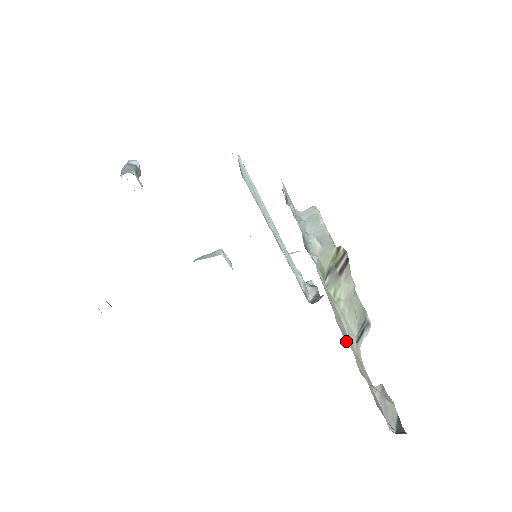
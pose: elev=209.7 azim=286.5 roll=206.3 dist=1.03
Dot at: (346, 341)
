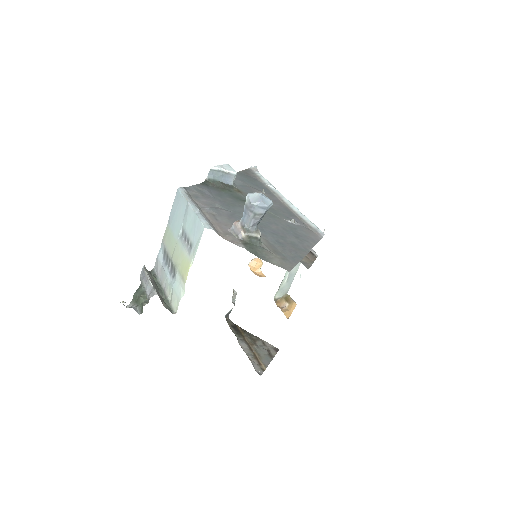
Dot at: occluded
